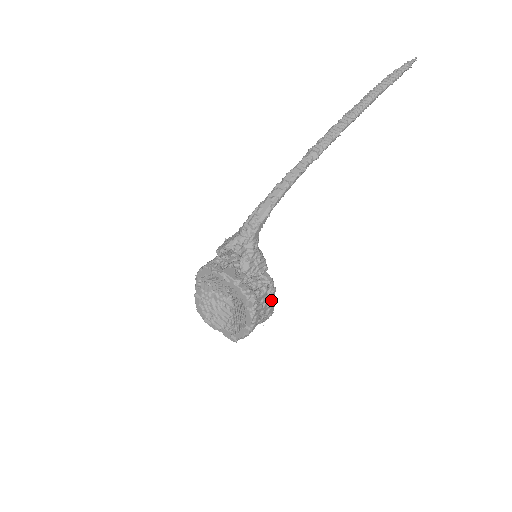
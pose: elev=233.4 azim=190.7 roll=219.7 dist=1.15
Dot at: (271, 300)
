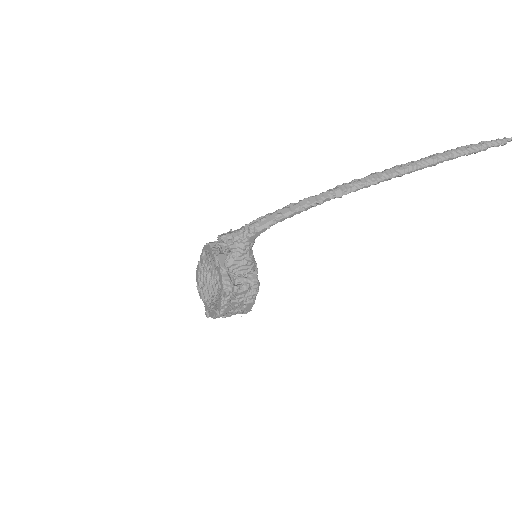
Dot at: (250, 300)
